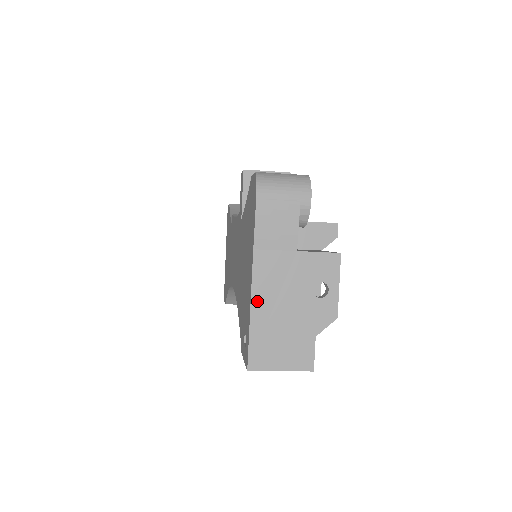
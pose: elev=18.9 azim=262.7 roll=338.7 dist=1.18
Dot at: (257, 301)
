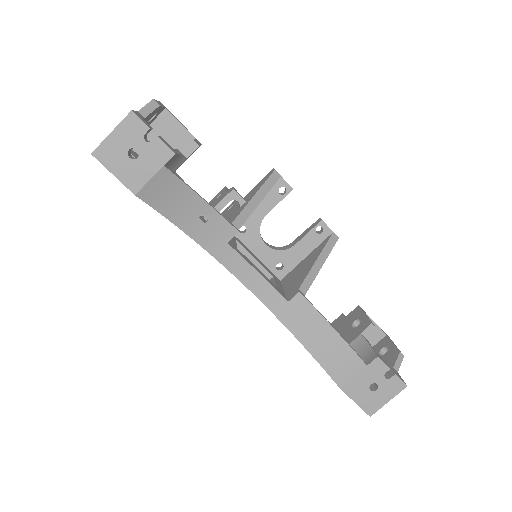
Dot at: occluded
